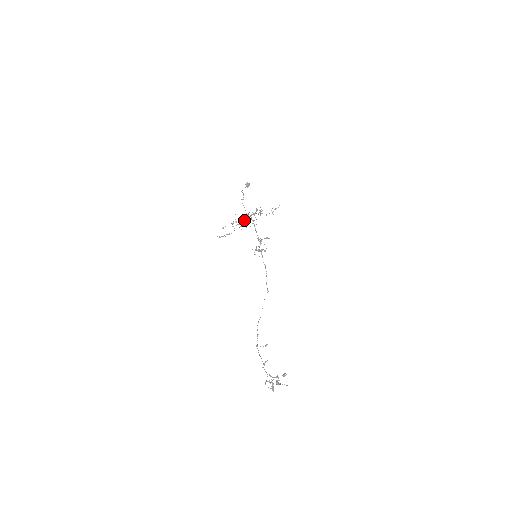
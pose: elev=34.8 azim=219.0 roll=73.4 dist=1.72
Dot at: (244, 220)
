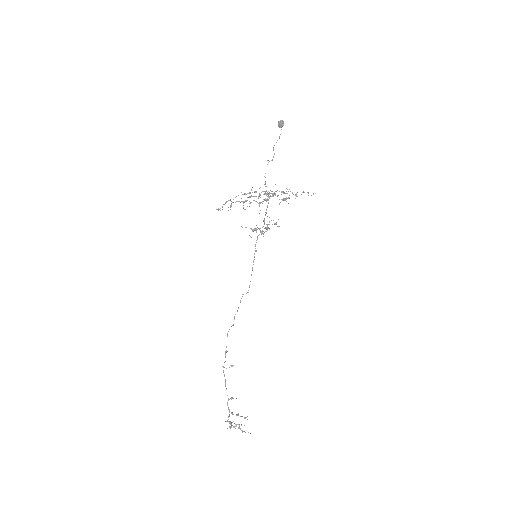
Dot at: (261, 202)
